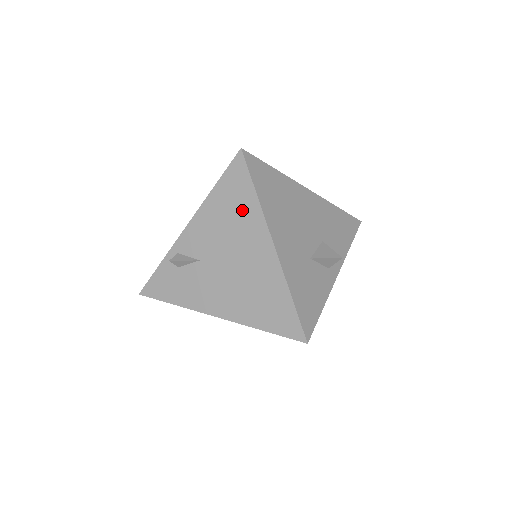
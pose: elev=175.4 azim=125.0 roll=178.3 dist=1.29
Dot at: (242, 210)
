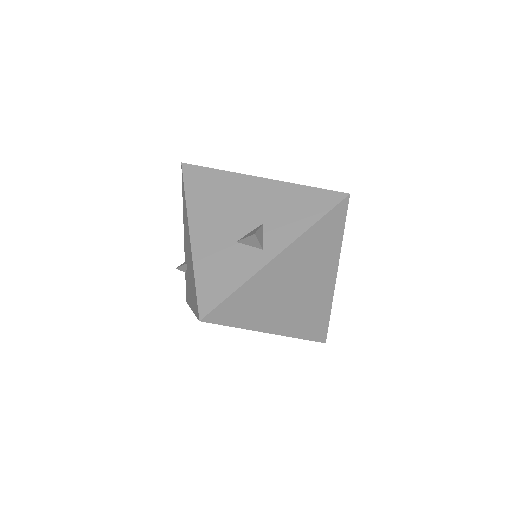
Dot at: (185, 212)
